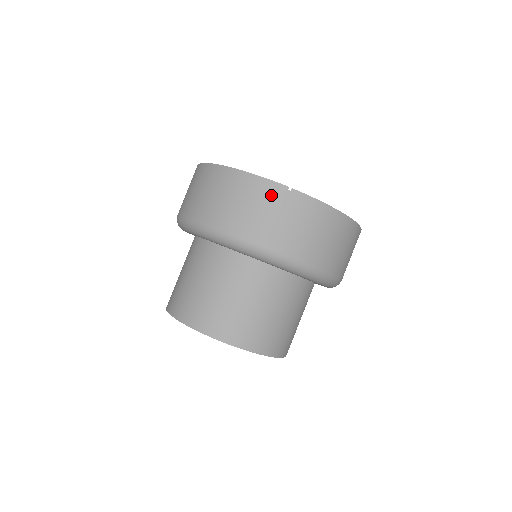
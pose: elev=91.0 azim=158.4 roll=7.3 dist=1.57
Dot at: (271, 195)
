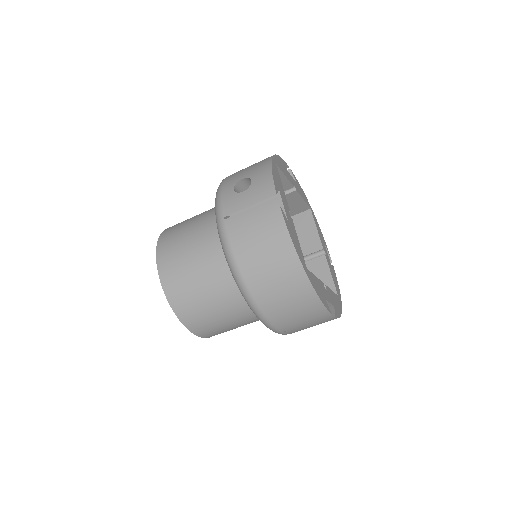
Dot at: (317, 315)
